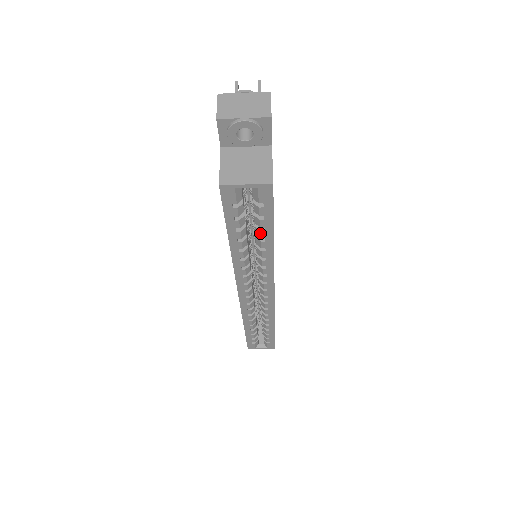
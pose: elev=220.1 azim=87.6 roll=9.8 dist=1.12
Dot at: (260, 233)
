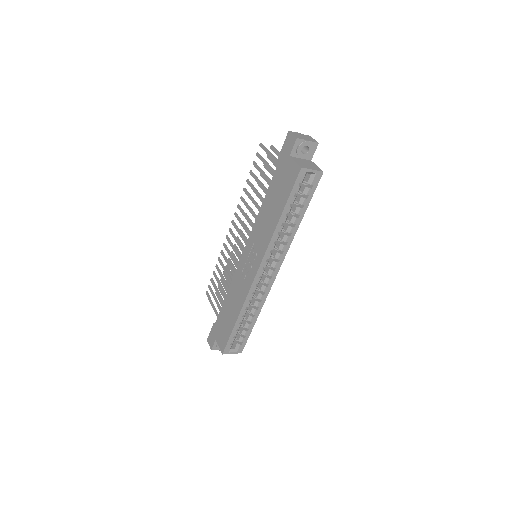
Dot at: (300, 210)
